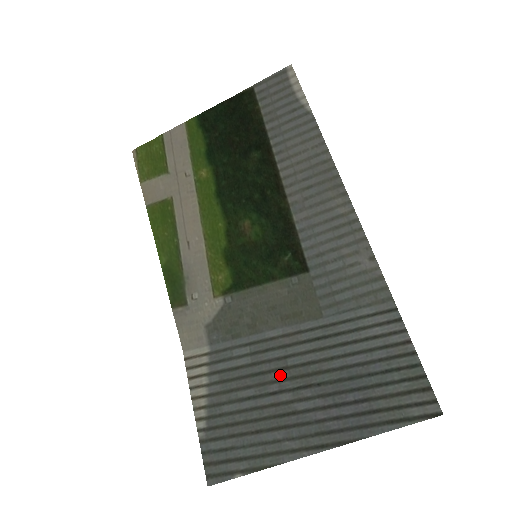
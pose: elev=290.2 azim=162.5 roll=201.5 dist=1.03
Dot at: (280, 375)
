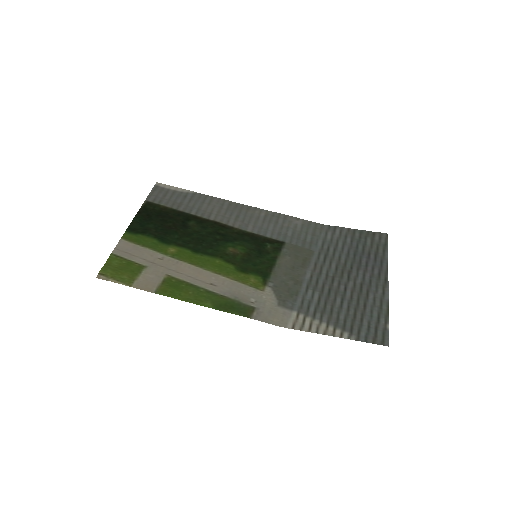
Dot at: (336, 282)
